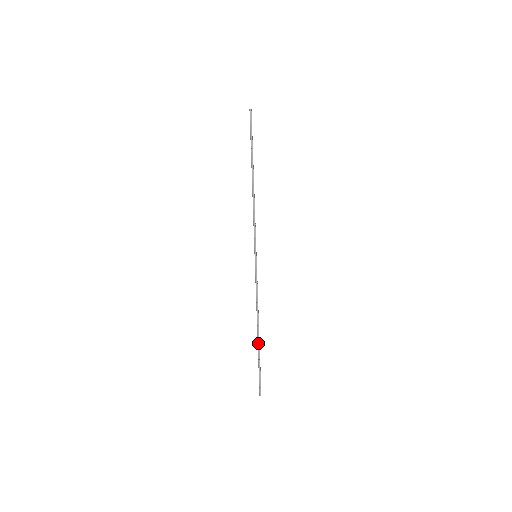
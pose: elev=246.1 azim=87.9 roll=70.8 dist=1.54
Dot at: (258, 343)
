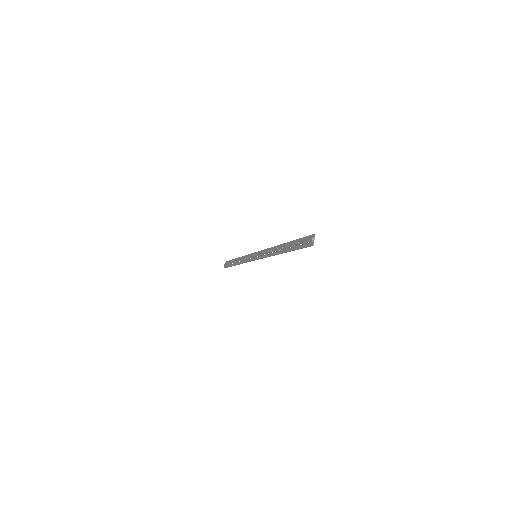
Dot at: (234, 263)
